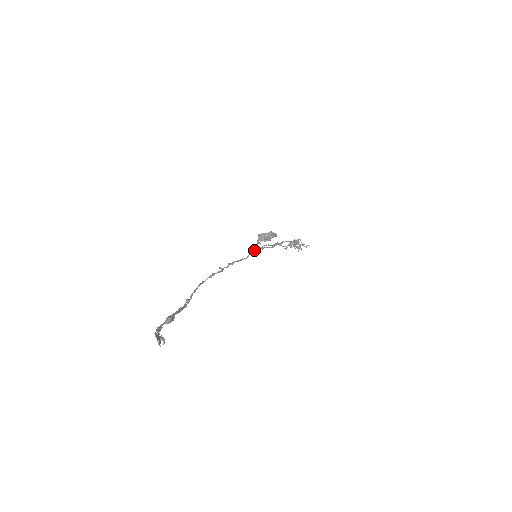
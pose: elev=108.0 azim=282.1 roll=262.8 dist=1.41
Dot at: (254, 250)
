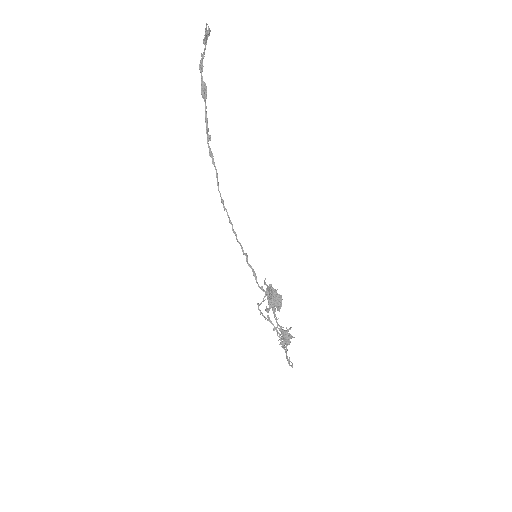
Dot at: occluded
